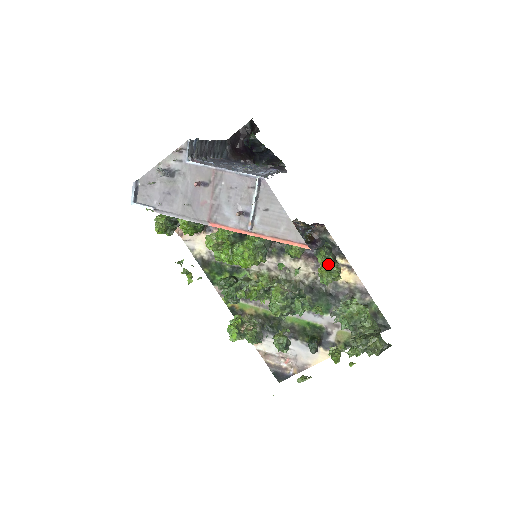
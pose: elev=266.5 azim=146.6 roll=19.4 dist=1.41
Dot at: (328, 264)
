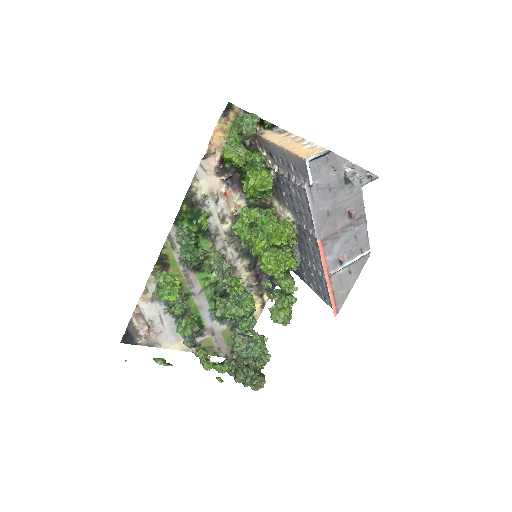
Dot at: occluded
